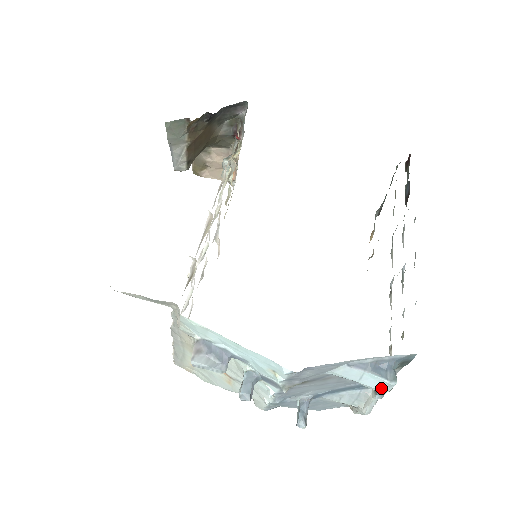
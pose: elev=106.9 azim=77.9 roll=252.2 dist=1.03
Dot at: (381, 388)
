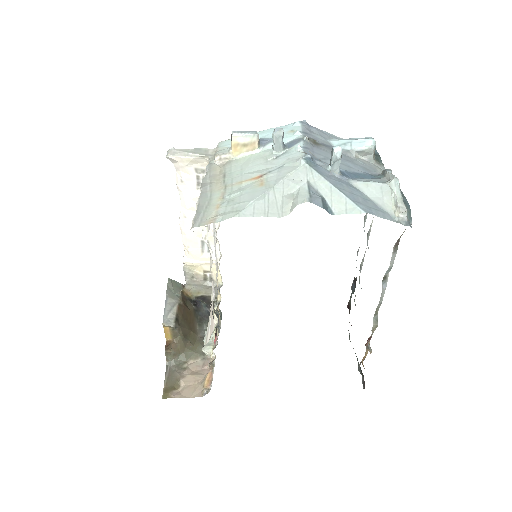
Dot at: (367, 139)
